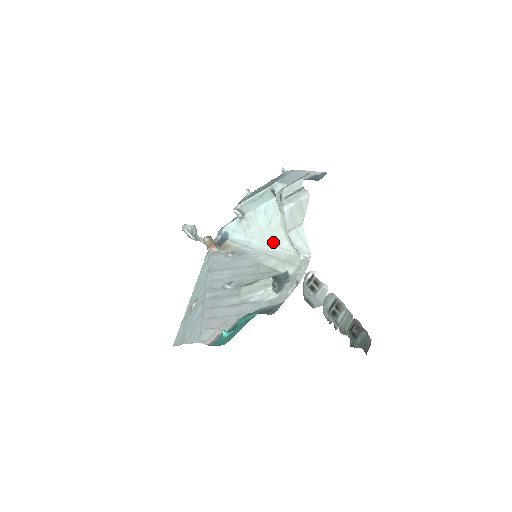
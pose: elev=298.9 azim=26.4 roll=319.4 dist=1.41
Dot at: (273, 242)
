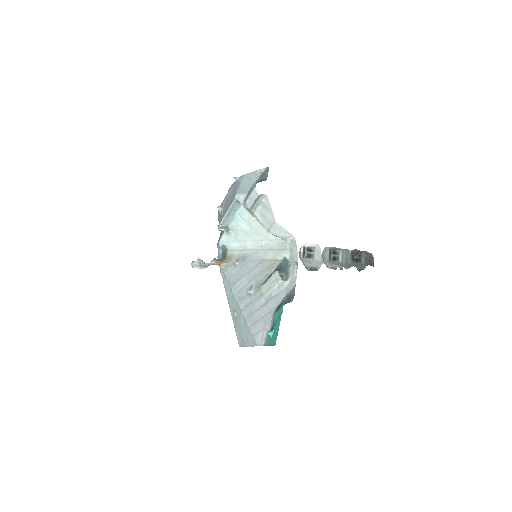
Dot at: (261, 238)
